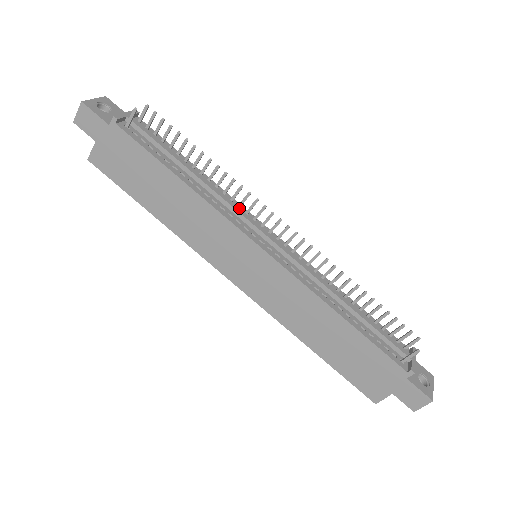
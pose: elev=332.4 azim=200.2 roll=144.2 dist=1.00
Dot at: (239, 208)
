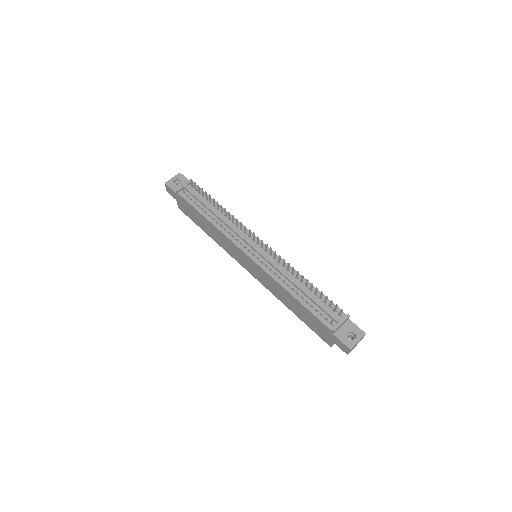
Dot at: (239, 231)
